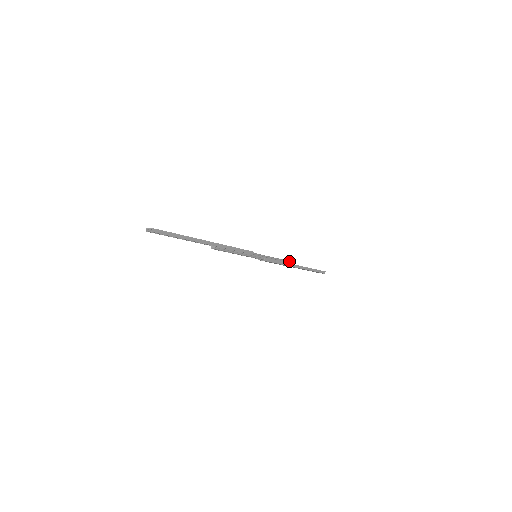
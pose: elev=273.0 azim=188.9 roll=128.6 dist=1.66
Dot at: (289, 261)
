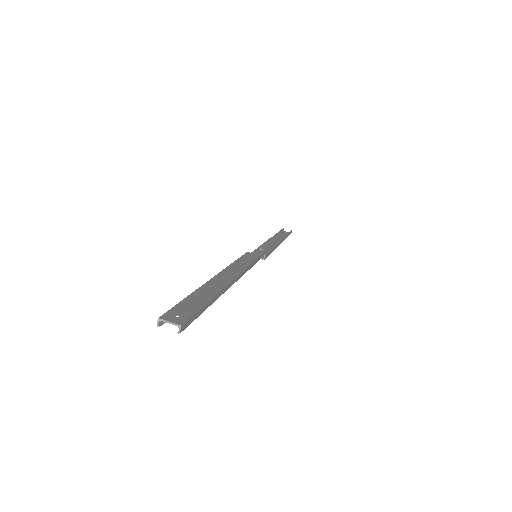
Dot at: (275, 240)
